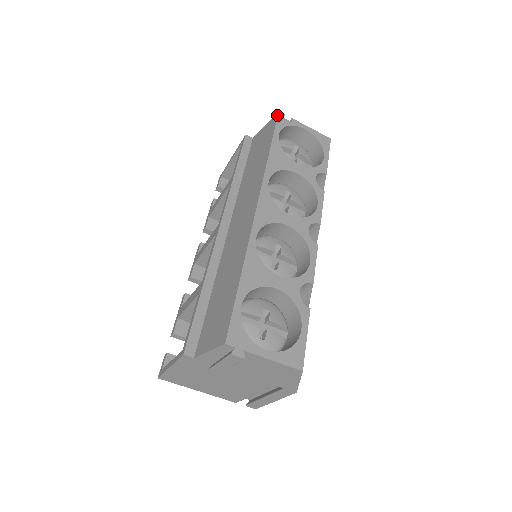
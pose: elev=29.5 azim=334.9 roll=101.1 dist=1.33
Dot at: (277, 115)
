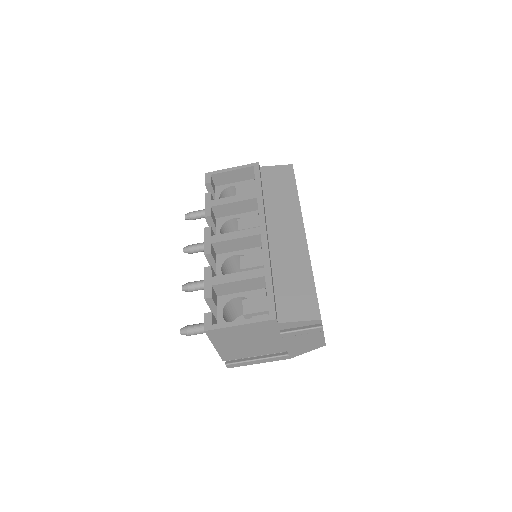
Dot at: occluded
